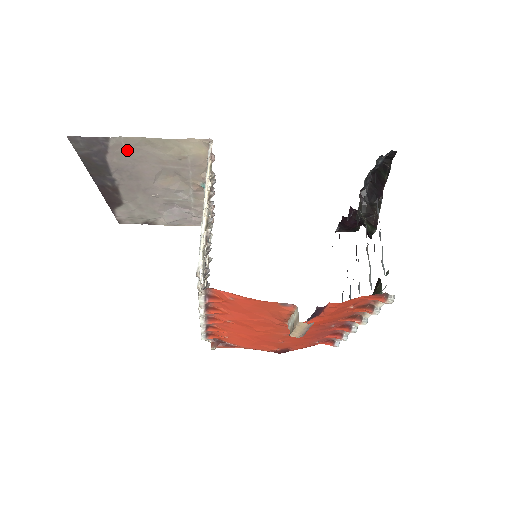
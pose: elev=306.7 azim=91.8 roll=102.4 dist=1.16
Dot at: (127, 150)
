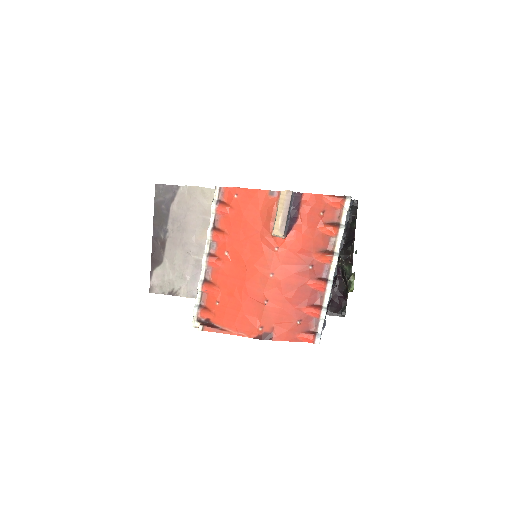
Dot at: (187, 199)
